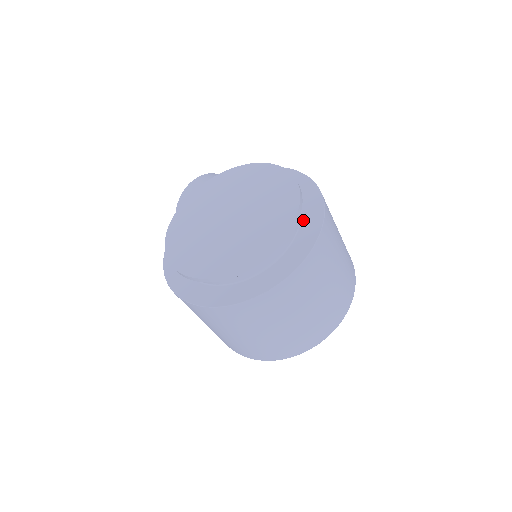
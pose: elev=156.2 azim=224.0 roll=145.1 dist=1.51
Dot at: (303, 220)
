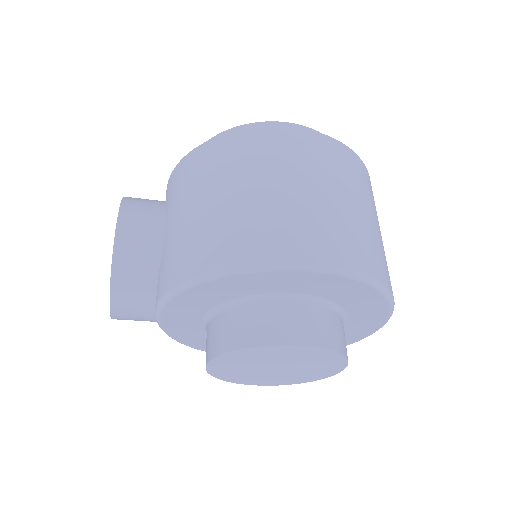
Dot at: occluded
